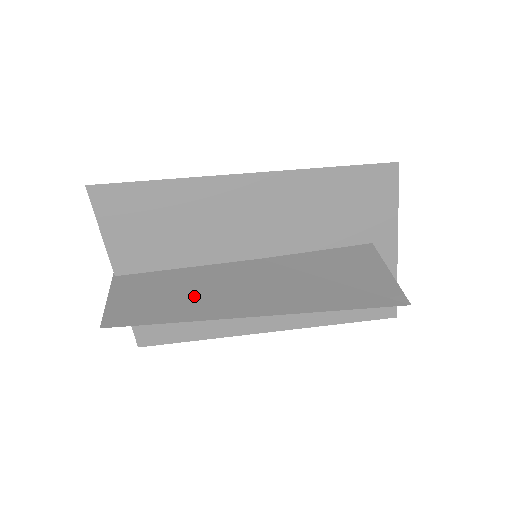
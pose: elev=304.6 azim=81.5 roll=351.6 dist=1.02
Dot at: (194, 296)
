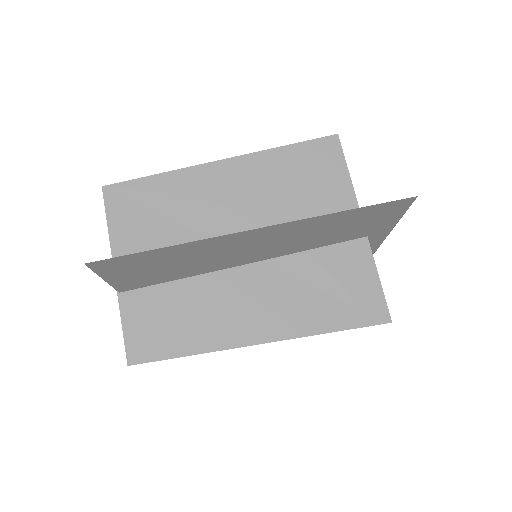
Dot at: (205, 319)
